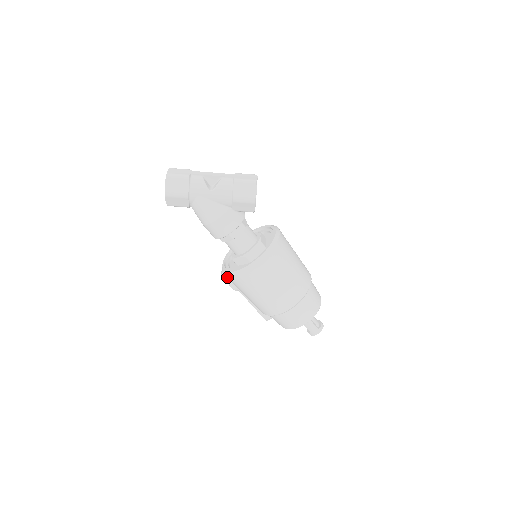
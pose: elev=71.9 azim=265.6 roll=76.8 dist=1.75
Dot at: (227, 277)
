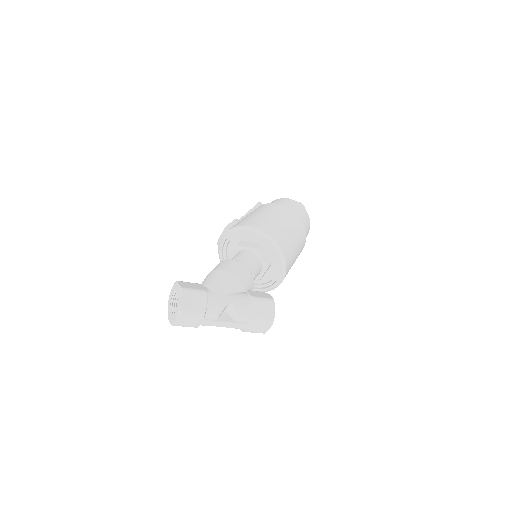
Dot at: occluded
